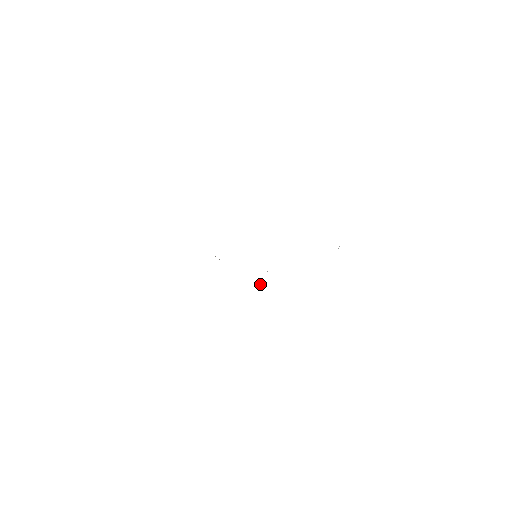
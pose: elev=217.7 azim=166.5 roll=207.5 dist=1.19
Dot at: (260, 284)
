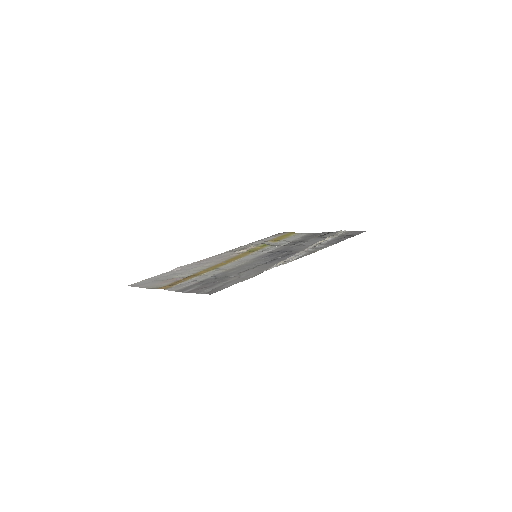
Dot at: (276, 246)
